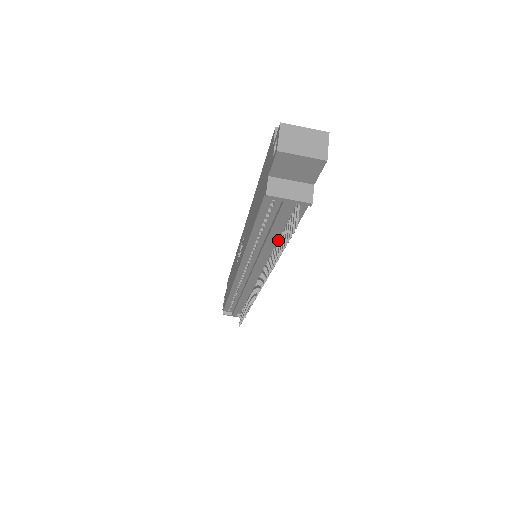
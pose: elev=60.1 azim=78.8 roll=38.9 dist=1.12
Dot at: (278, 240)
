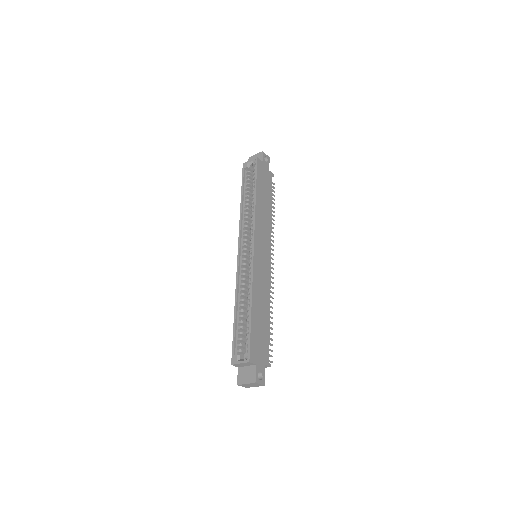
Dot at: occluded
